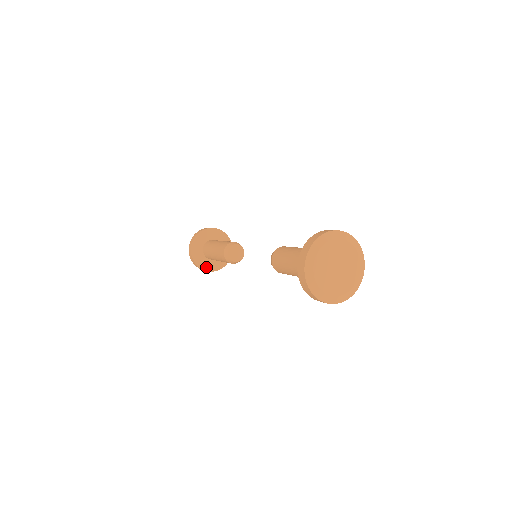
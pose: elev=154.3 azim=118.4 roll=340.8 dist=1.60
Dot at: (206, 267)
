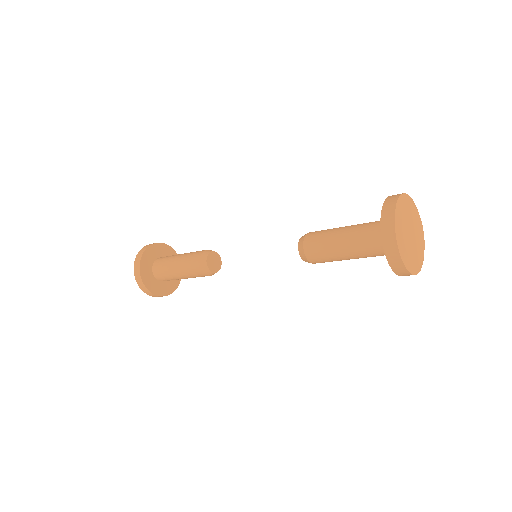
Dot at: (163, 292)
